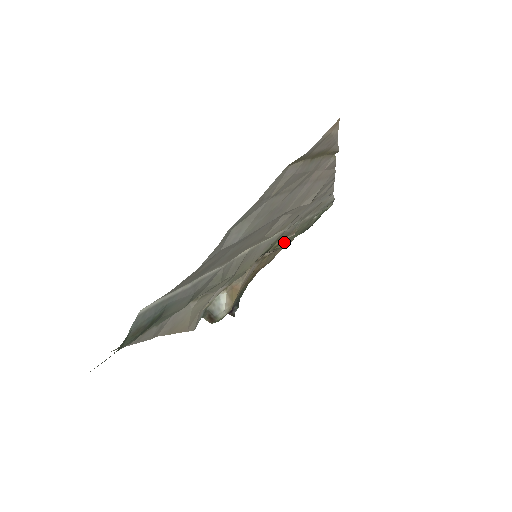
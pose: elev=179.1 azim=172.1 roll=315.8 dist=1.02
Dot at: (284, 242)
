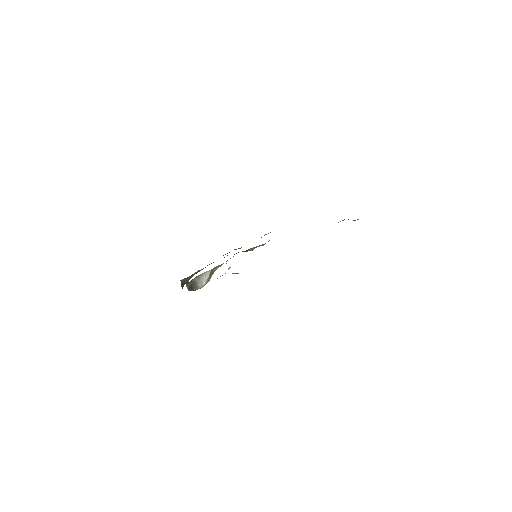
Dot at: (254, 248)
